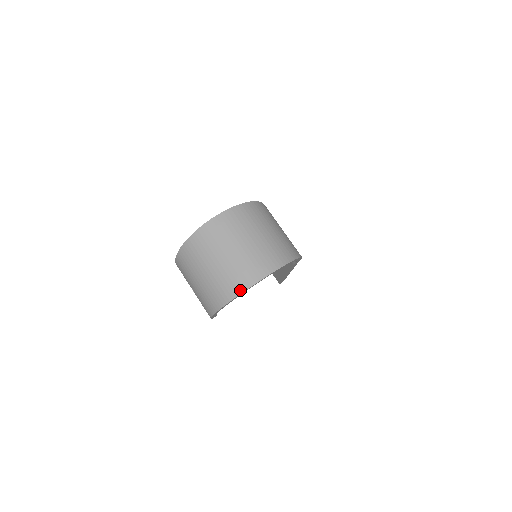
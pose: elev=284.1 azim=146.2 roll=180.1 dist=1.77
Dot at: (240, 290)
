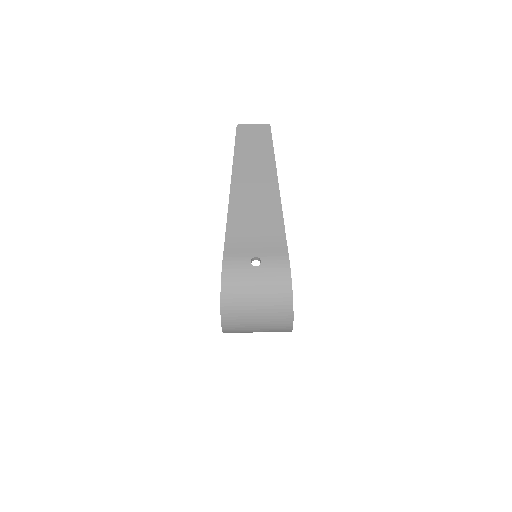
Dot at: occluded
